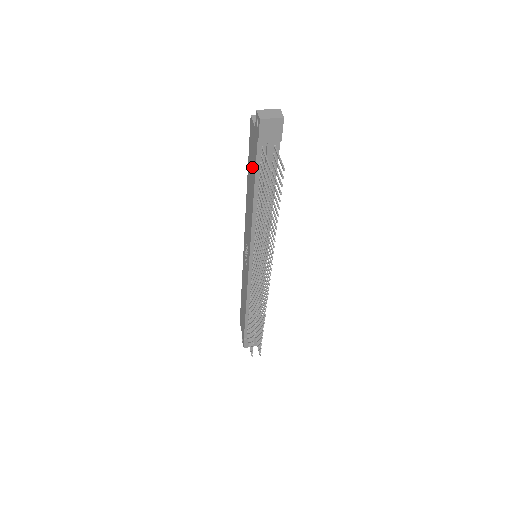
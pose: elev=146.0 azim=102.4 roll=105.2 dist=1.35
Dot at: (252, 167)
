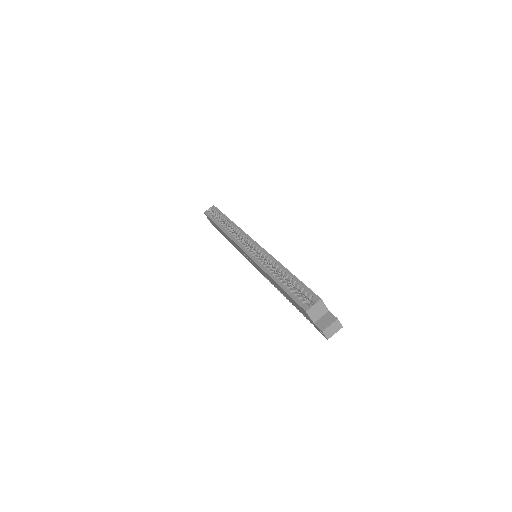
Dot at: occluded
